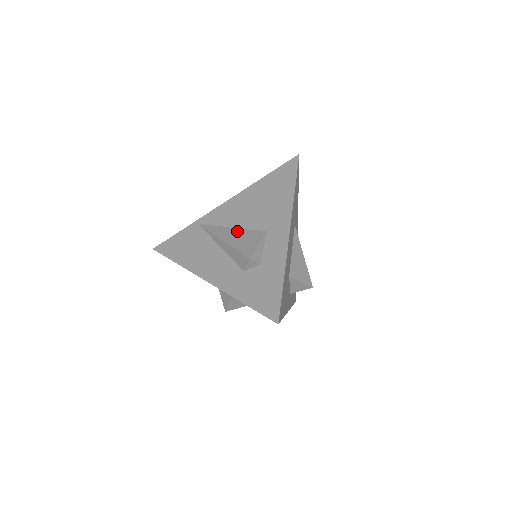
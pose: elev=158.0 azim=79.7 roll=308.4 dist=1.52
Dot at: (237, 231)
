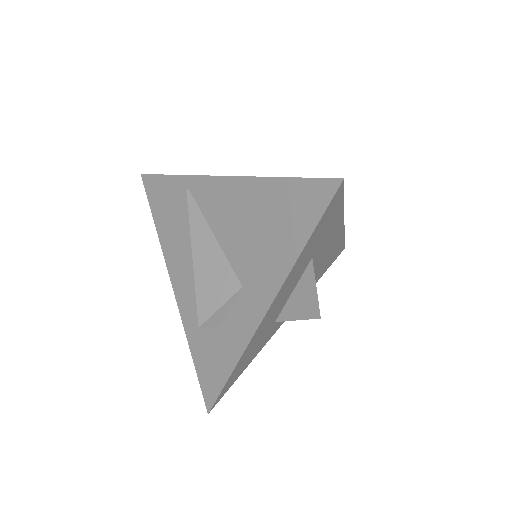
Dot at: (214, 250)
